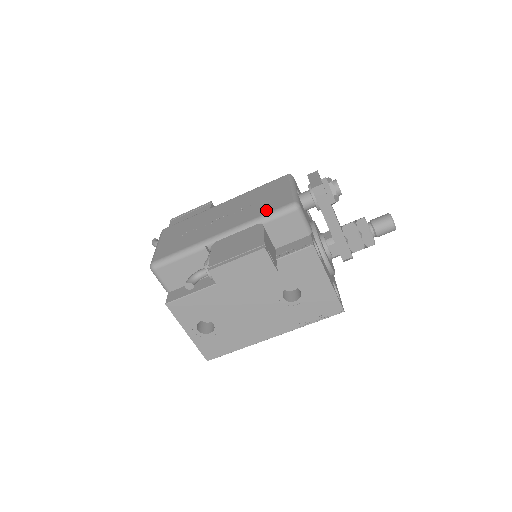
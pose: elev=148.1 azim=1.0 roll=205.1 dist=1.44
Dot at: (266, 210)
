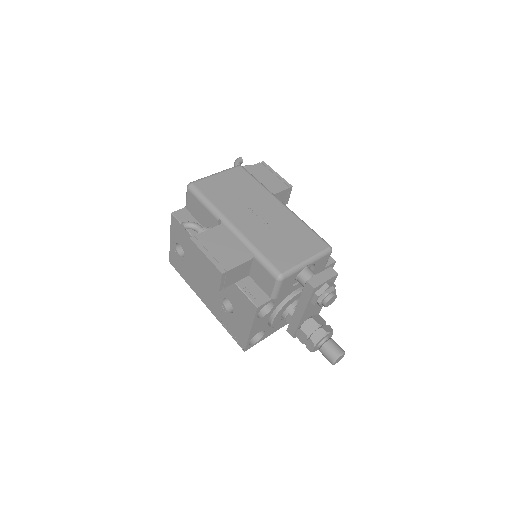
Dot at: (268, 252)
